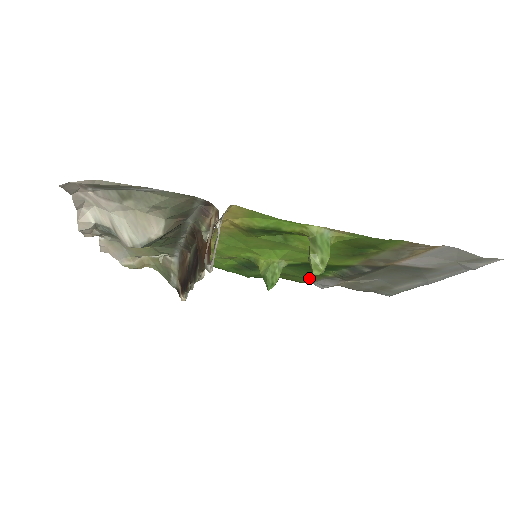
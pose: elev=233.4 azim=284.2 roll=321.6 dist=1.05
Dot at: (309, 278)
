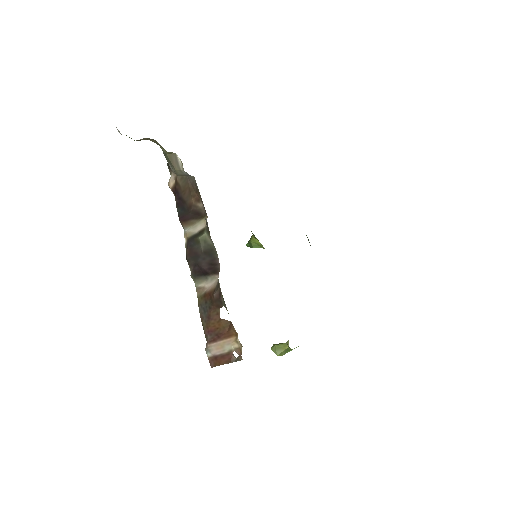
Dot at: occluded
